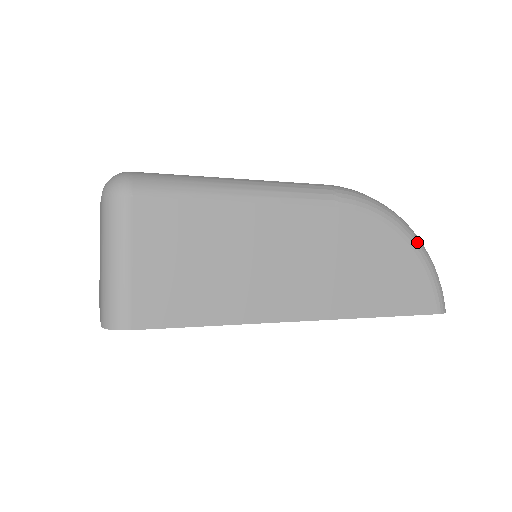
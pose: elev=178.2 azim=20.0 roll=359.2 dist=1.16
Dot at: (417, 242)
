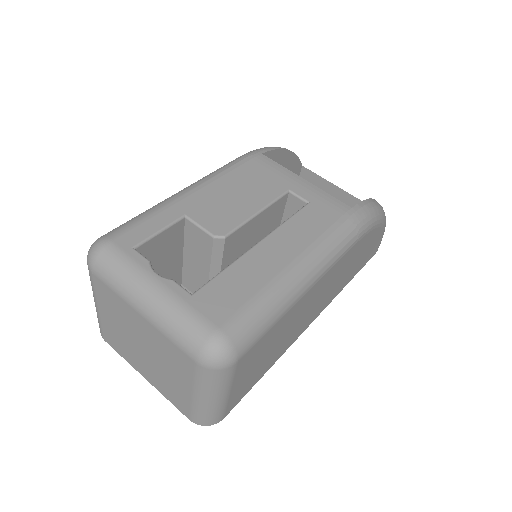
Dot at: (385, 221)
